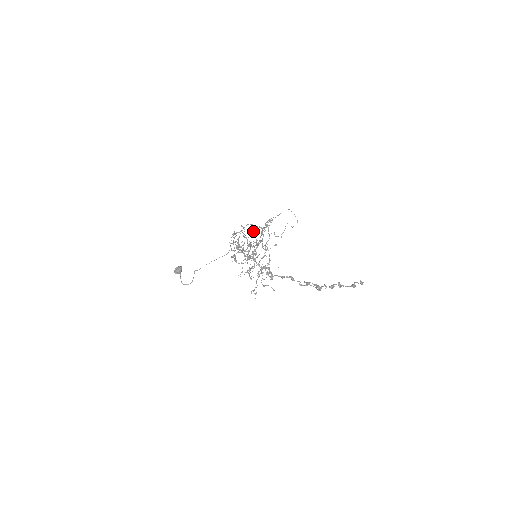
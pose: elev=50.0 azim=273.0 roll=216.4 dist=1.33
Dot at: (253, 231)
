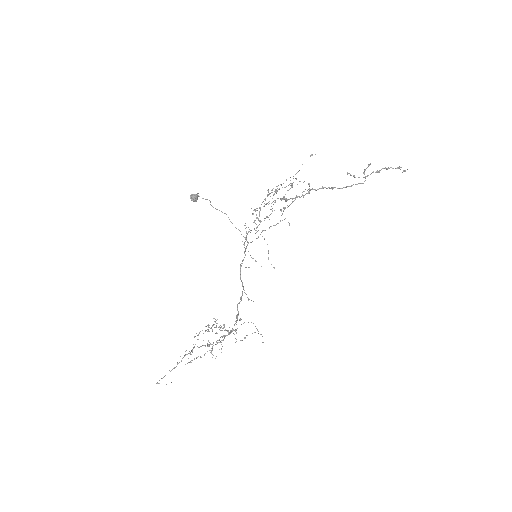
Dot at: (315, 154)
